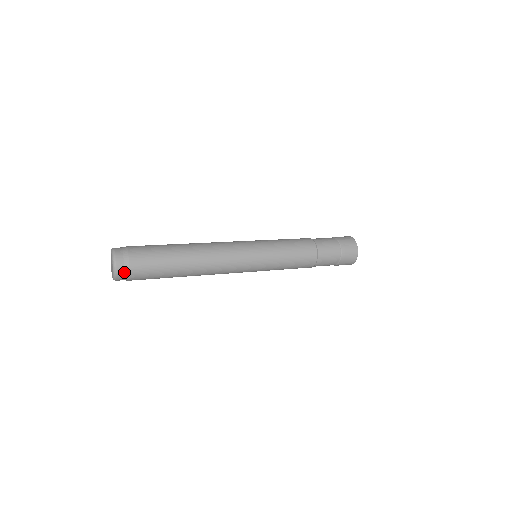
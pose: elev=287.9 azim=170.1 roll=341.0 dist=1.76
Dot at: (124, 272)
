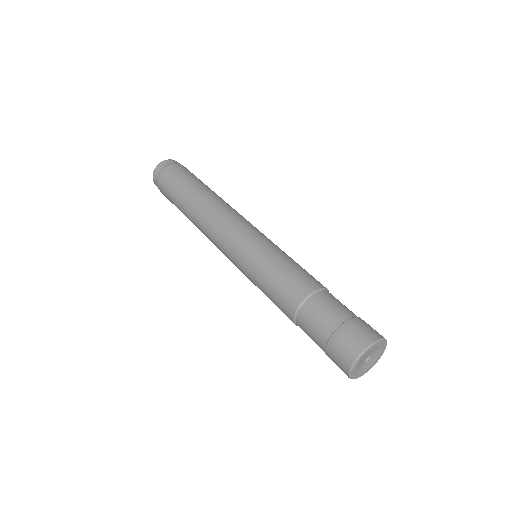
Dot at: (156, 182)
